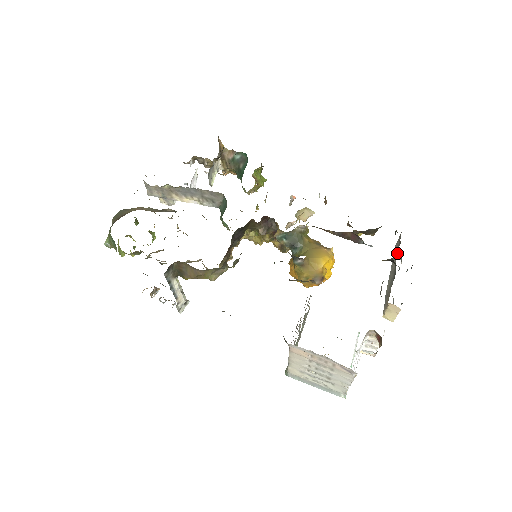
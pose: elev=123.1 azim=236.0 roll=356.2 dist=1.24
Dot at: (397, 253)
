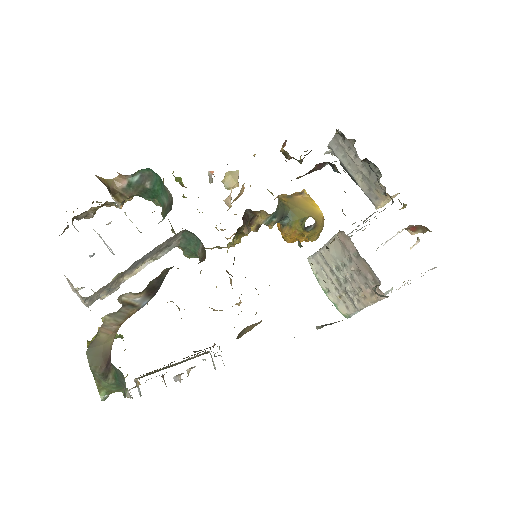
Dot at: (352, 151)
